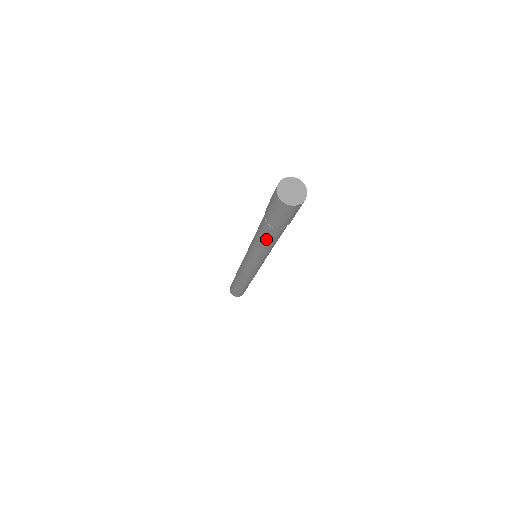
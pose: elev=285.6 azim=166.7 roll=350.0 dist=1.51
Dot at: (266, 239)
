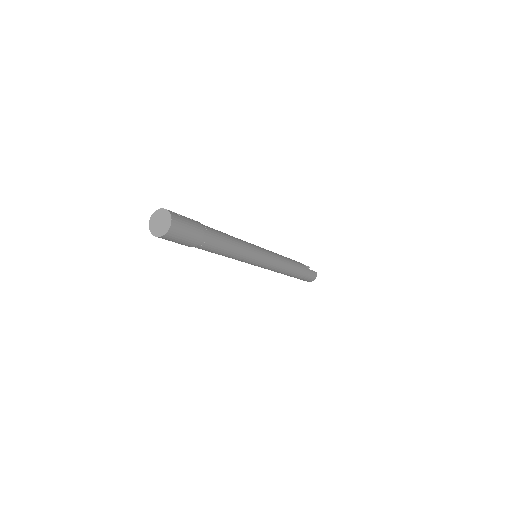
Dot at: occluded
